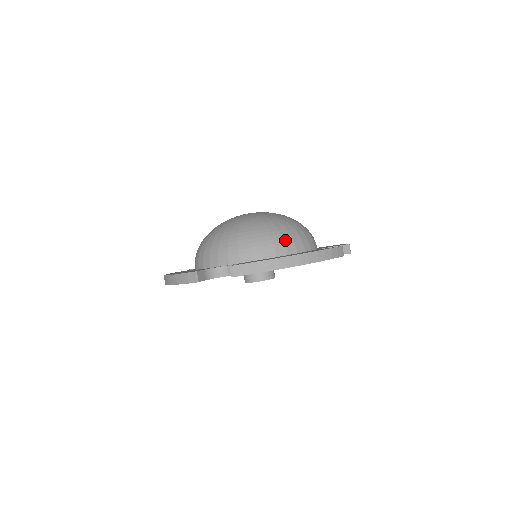
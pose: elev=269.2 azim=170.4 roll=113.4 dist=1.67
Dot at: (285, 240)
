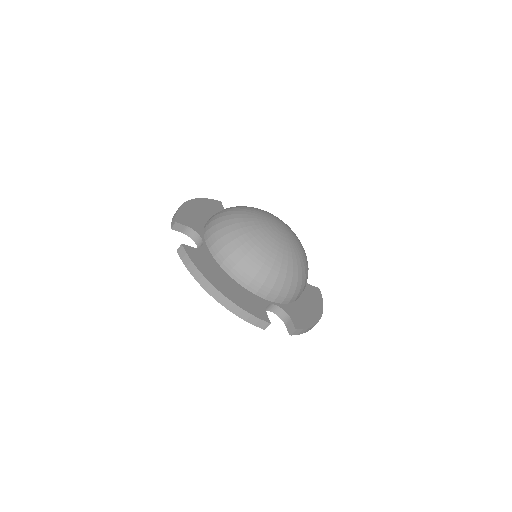
Dot at: (247, 272)
